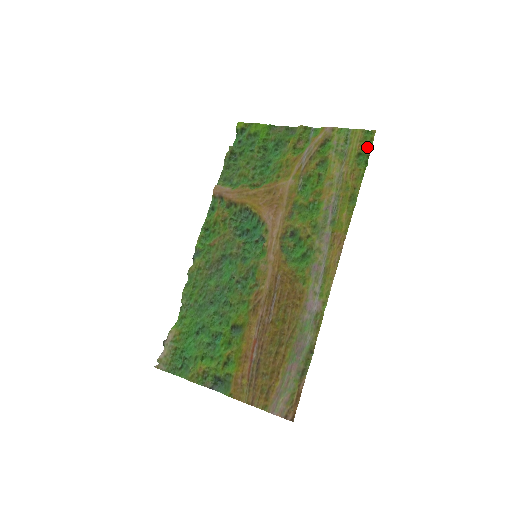
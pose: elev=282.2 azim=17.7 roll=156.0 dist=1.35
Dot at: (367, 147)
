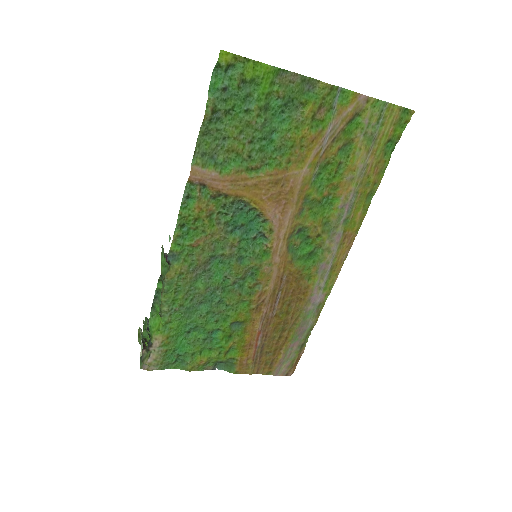
Dot at: (399, 133)
